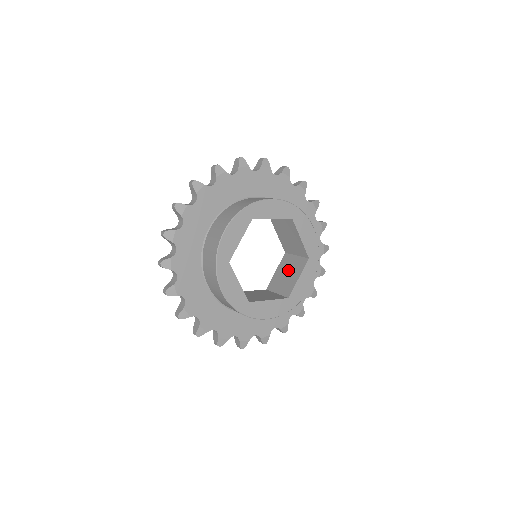
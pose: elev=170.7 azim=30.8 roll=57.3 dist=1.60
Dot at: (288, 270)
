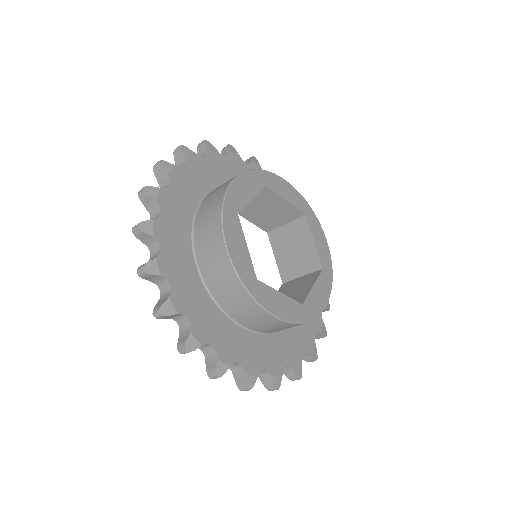
Dot at: (291, 245)
